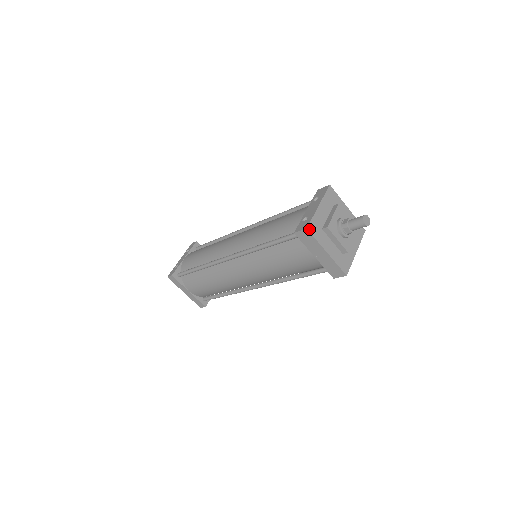
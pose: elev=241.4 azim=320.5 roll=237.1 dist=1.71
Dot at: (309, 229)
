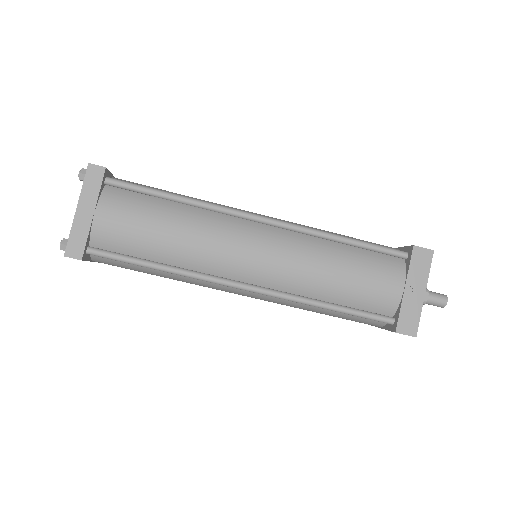
Dot at: (432, 254)
